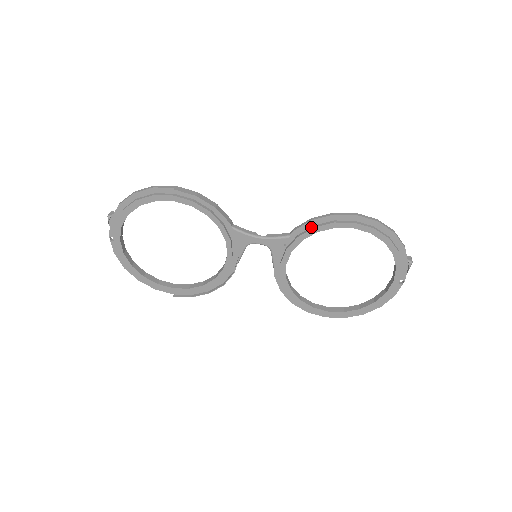
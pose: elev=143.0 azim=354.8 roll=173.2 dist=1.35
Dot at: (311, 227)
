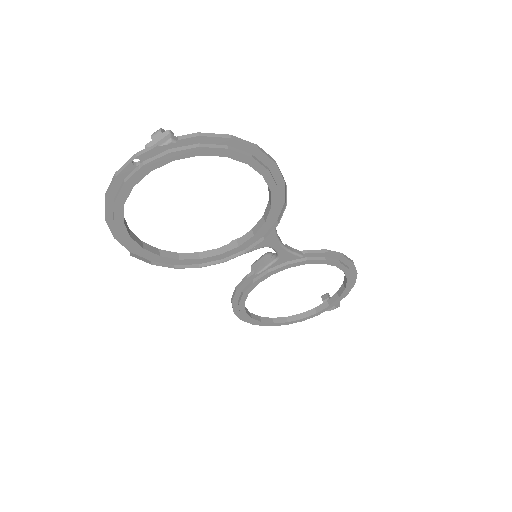
Dot at: (322, 257)
